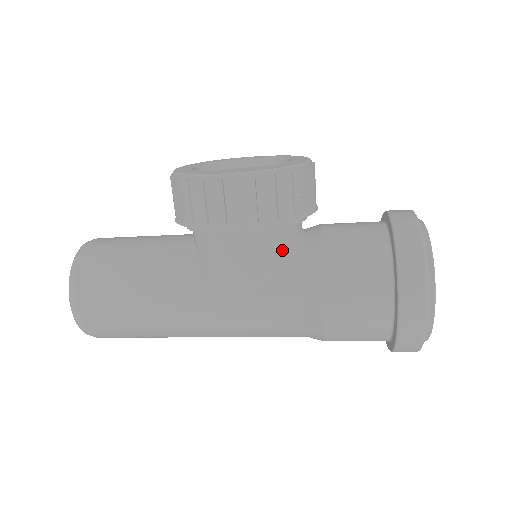
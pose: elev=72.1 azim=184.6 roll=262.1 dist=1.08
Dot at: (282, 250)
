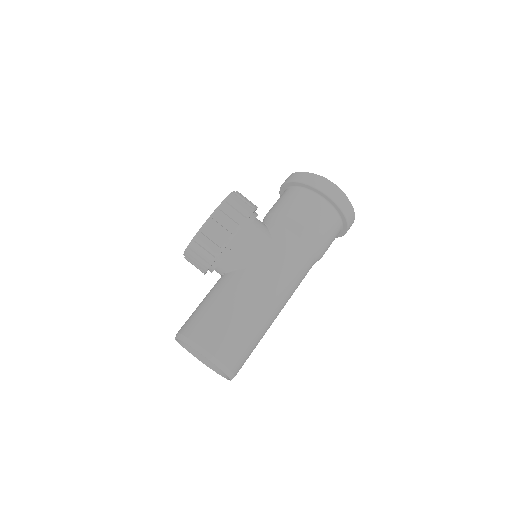
Dot at: (265, 228)
